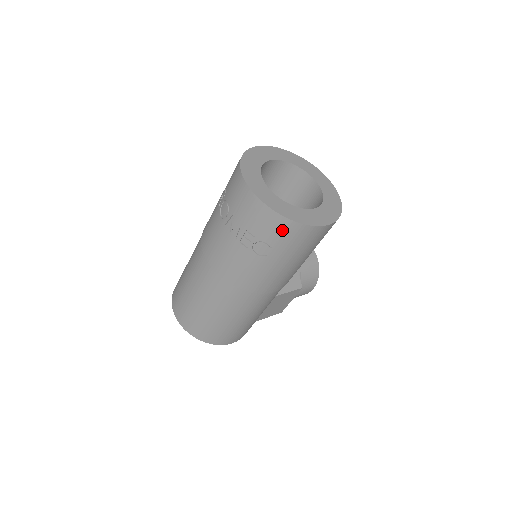
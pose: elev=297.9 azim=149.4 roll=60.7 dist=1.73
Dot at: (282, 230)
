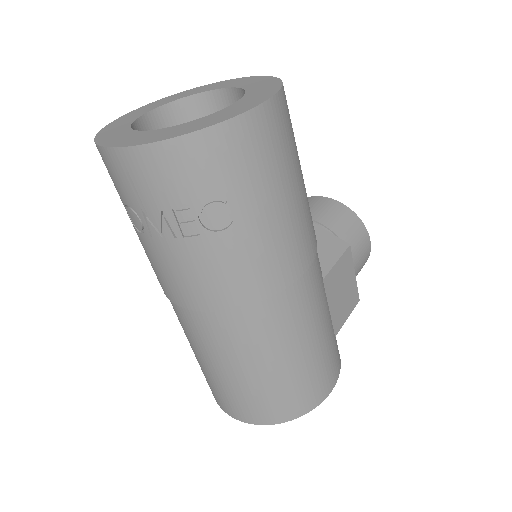
Dot at: (209, 158)
